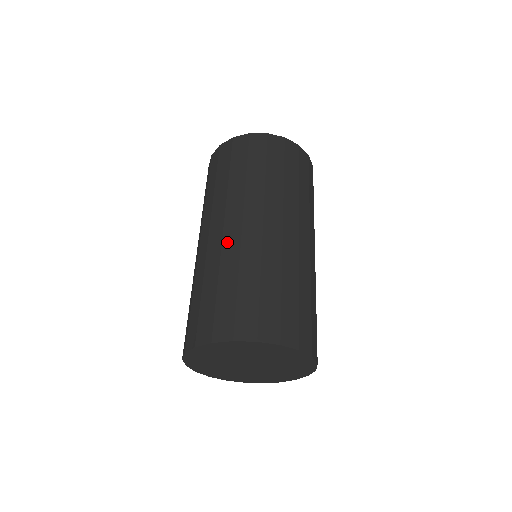
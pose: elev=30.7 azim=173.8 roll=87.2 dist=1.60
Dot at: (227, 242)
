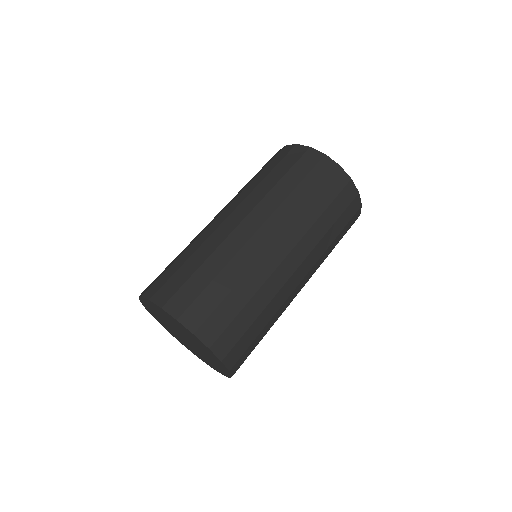
Dot at: (203, 229)
